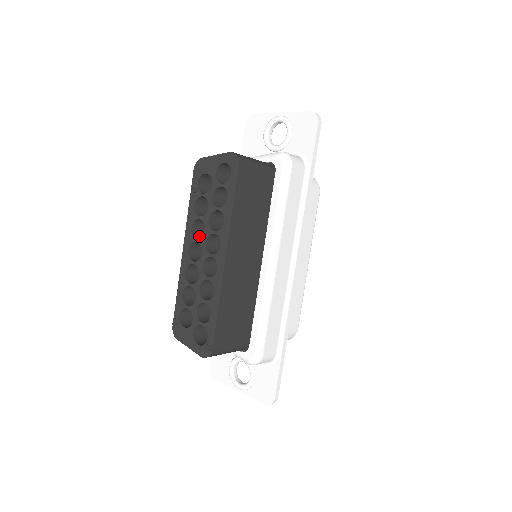
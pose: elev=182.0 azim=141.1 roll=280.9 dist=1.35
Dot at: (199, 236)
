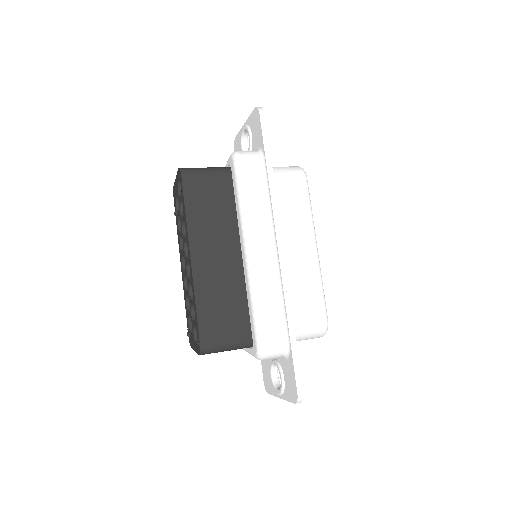
Dot at: occluded
